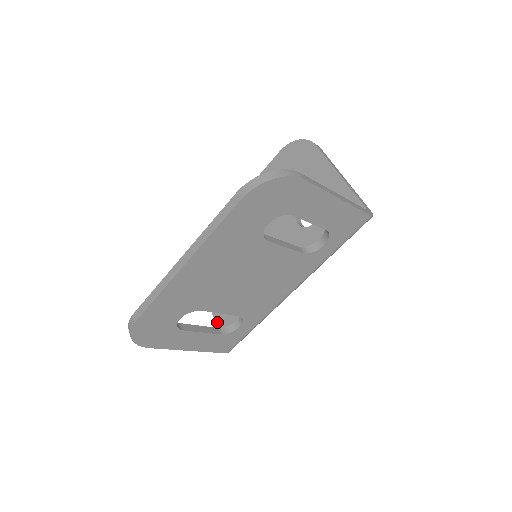
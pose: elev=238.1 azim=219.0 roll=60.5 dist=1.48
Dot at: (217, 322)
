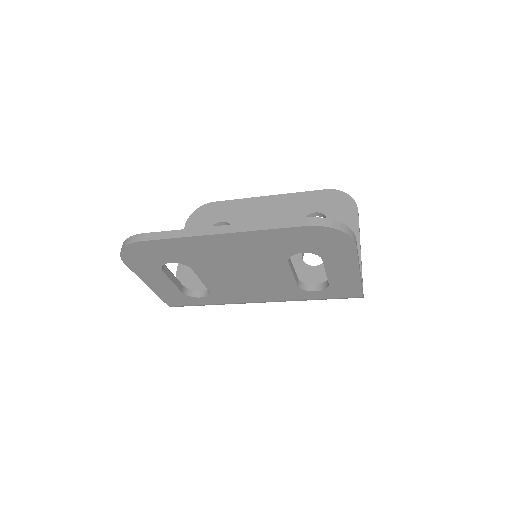
Dot at: (177, 276)
